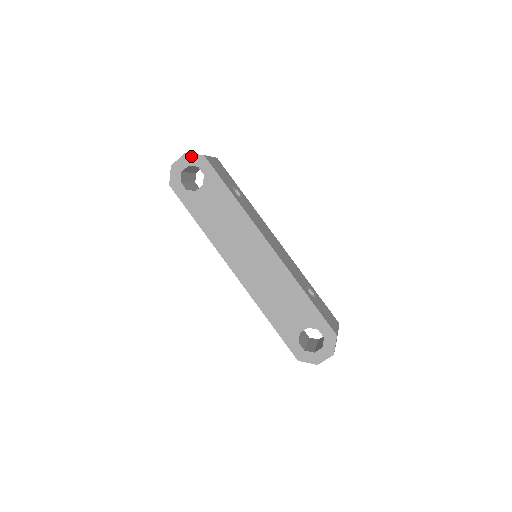
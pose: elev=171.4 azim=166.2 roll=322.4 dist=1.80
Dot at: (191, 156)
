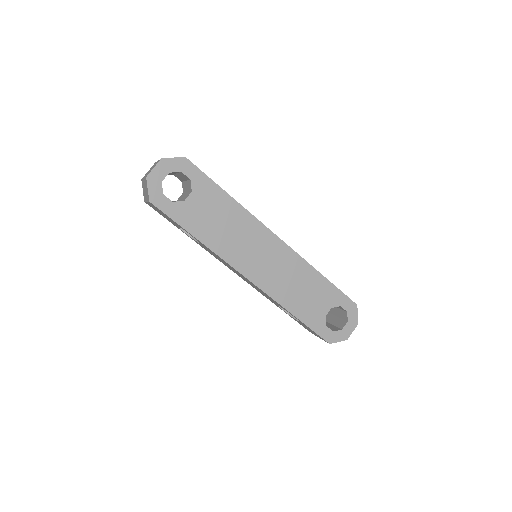
Dot at: (170, 161)
